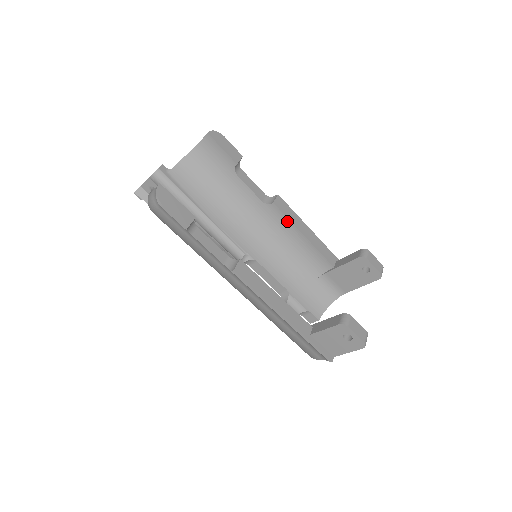
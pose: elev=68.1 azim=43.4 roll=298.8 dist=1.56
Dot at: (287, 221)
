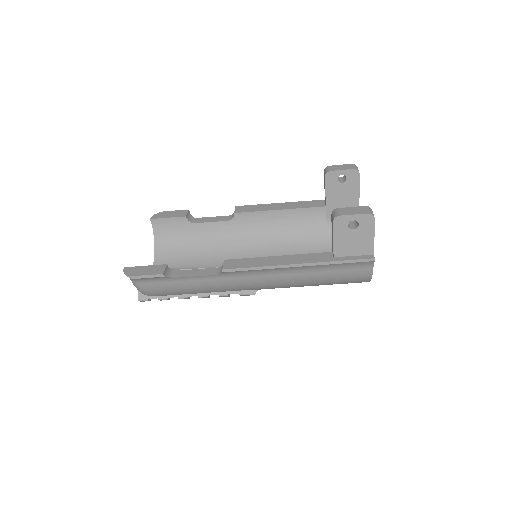
Dot at: (257, 214)
